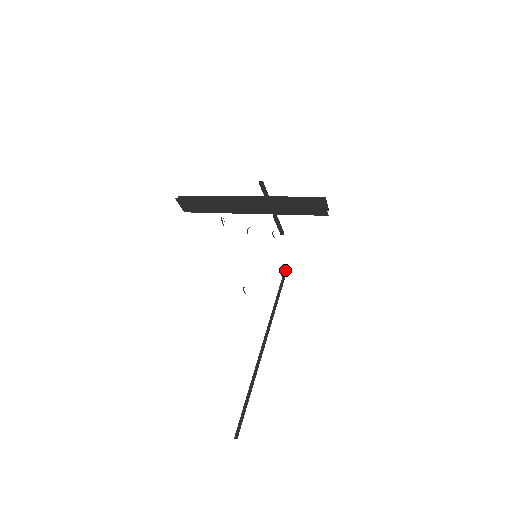
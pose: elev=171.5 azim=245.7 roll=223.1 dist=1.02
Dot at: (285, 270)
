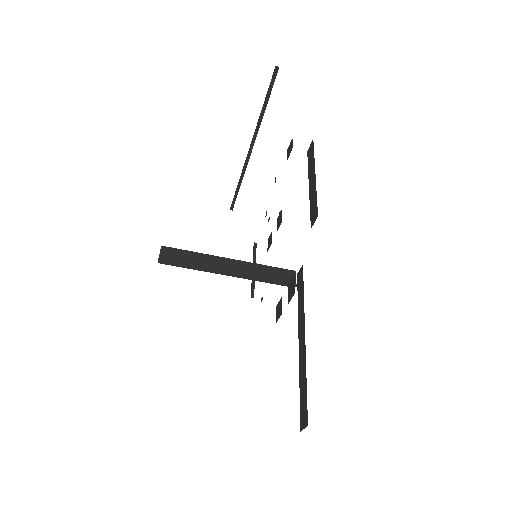
Dot at: occluded
